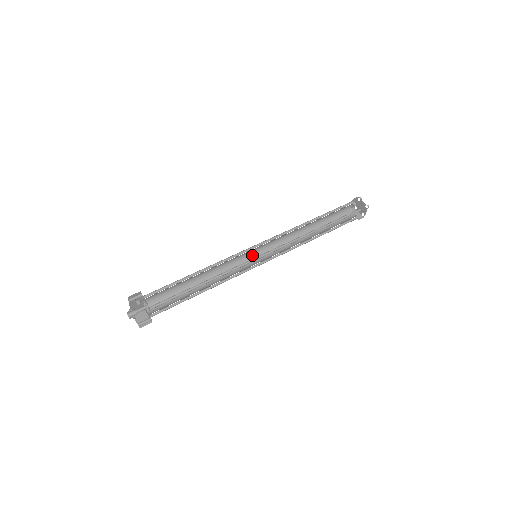
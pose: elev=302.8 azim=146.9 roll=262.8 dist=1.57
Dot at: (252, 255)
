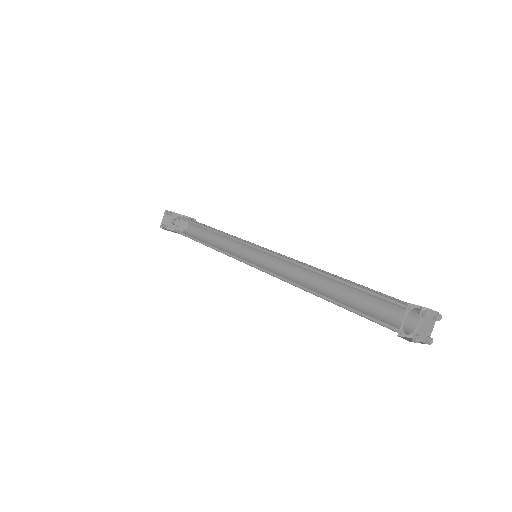
Dot at: occluded
